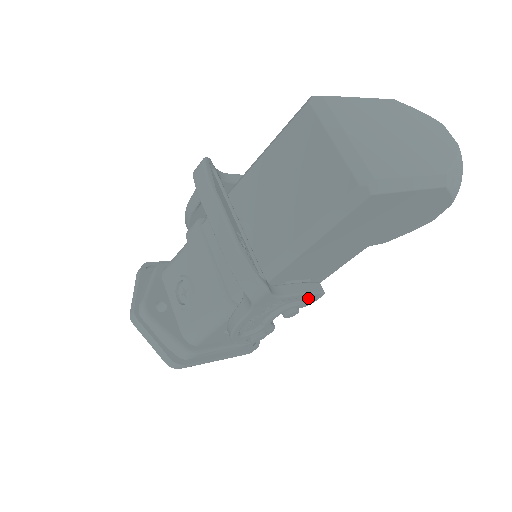
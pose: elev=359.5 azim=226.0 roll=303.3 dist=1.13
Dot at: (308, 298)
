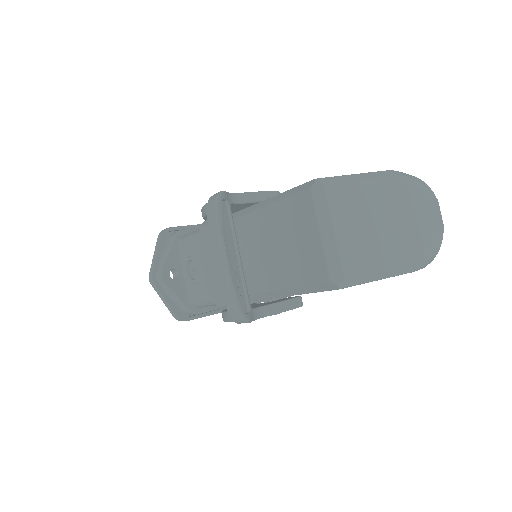
Dot at: occluded
